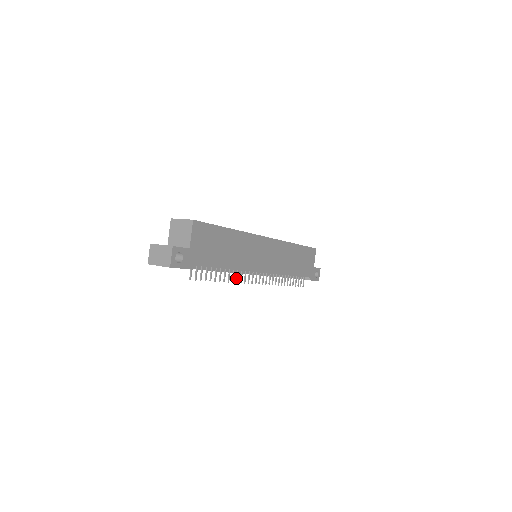
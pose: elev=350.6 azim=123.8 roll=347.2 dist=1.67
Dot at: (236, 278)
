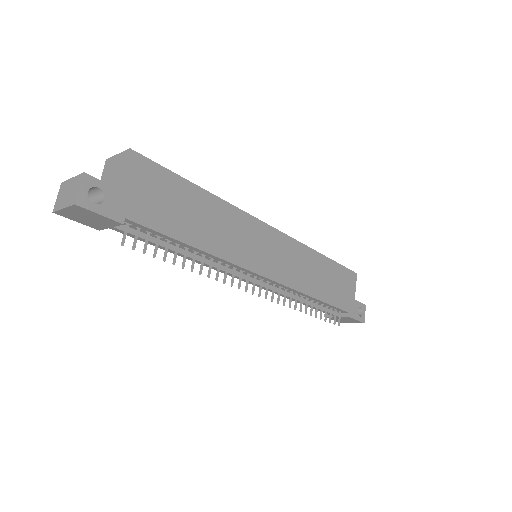
Dot at: (216, 273)
